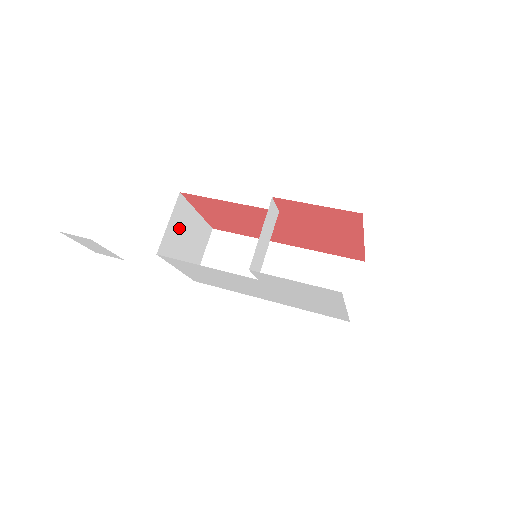
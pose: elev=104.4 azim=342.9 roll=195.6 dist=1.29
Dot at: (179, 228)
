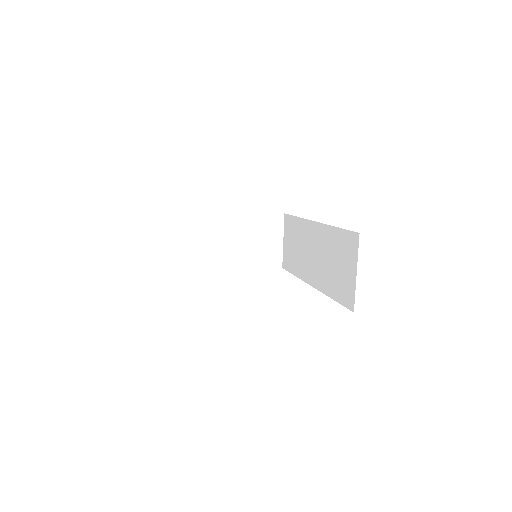
Dot at: (223, 238)
